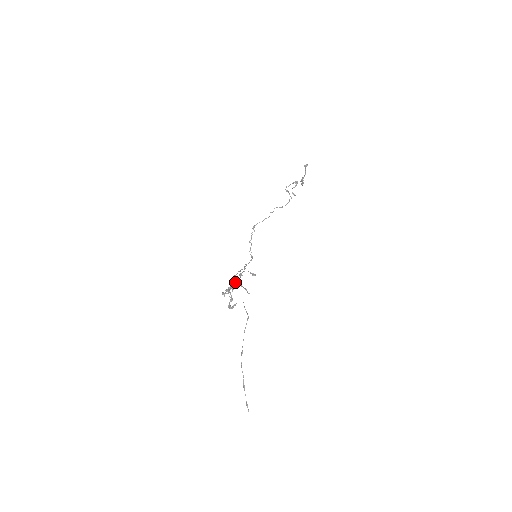
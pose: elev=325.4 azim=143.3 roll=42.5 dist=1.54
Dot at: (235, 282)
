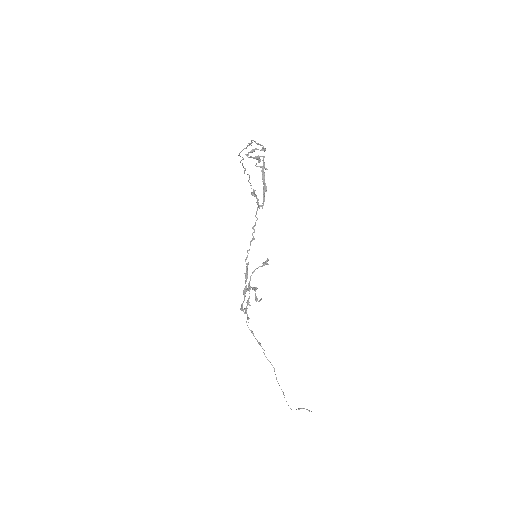
Dot at: occluded
